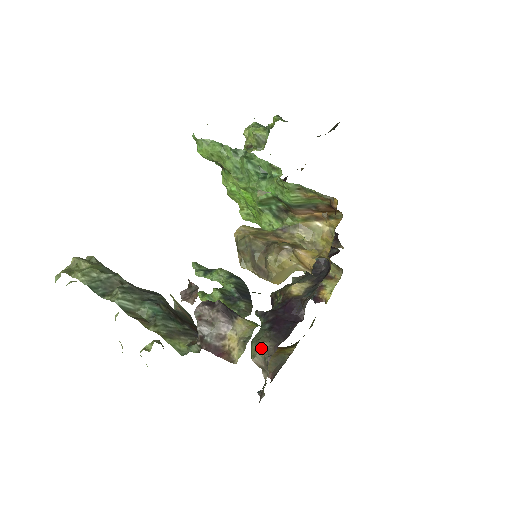
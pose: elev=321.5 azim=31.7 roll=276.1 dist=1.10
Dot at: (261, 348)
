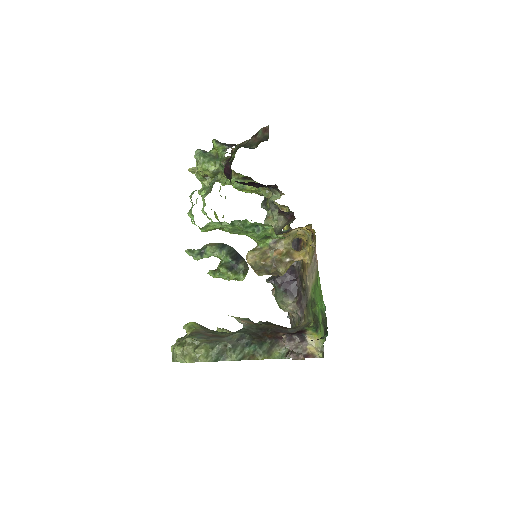
Dot at: (287, 305)
